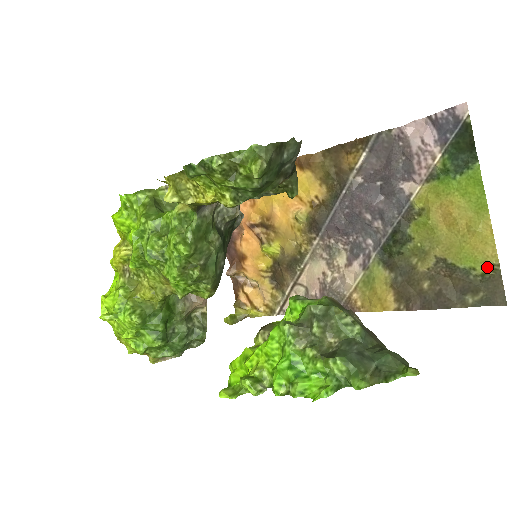
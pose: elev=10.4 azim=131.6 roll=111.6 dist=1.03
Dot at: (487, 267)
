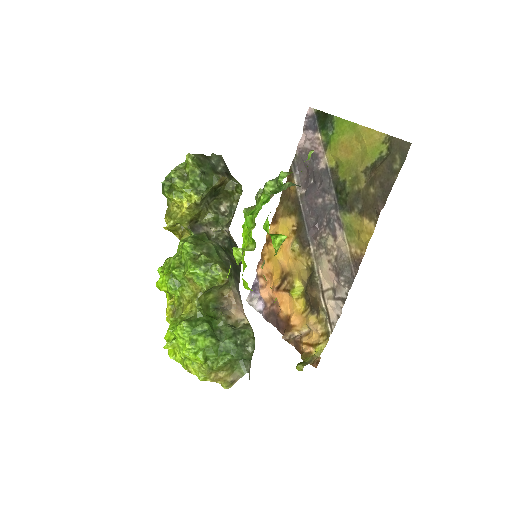
Dot at: (385, 143)
